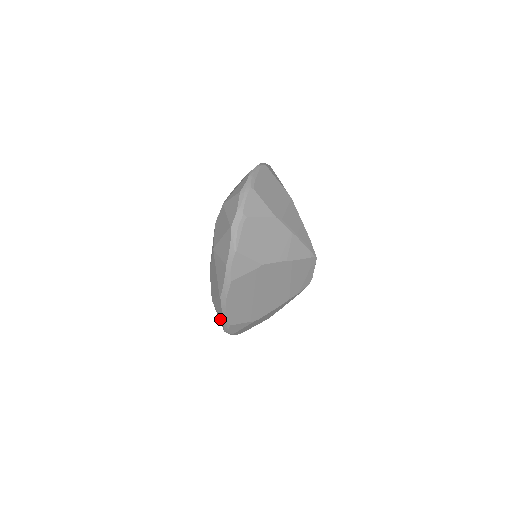
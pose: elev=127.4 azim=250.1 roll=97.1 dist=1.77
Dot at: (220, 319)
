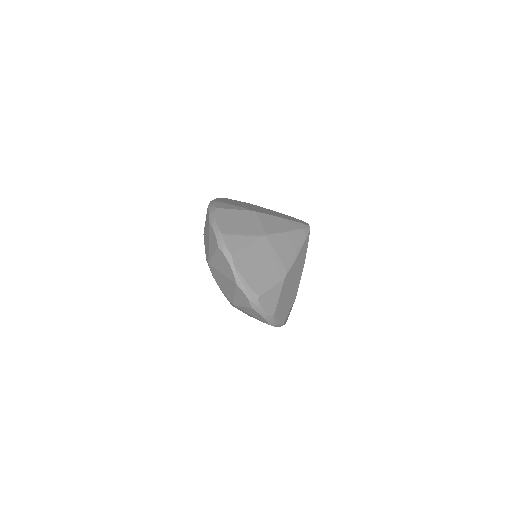
Dot at: occluded
